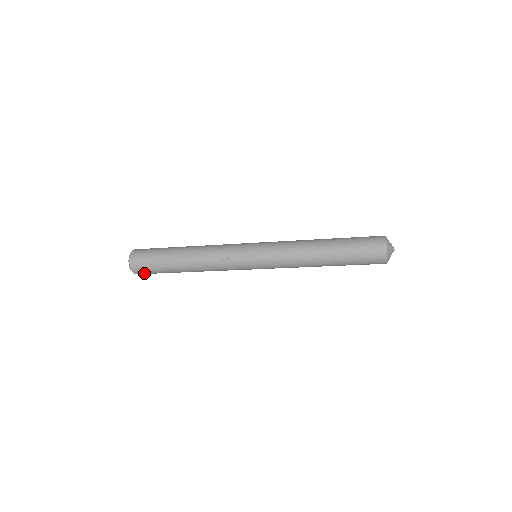
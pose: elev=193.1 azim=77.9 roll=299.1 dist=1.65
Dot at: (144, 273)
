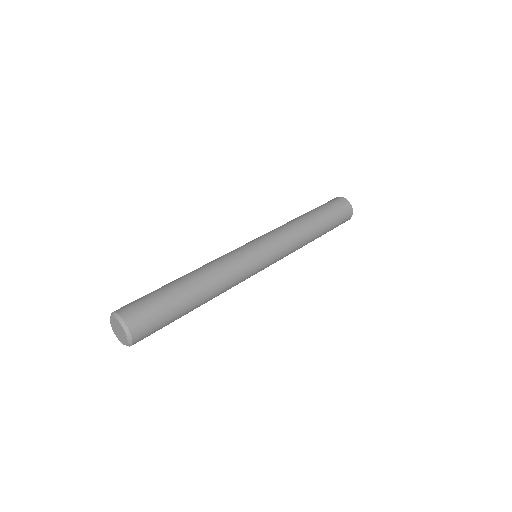
Dot at: occluded
